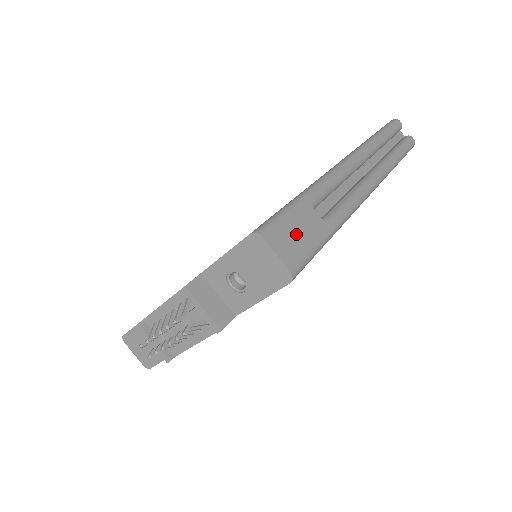
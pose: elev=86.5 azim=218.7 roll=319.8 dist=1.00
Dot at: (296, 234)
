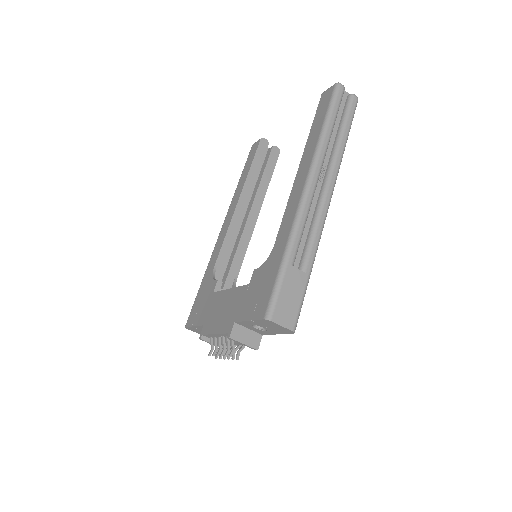
Dot at: (289, 300)
